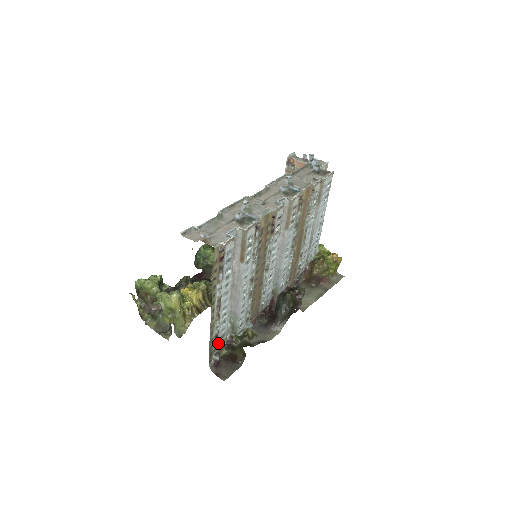
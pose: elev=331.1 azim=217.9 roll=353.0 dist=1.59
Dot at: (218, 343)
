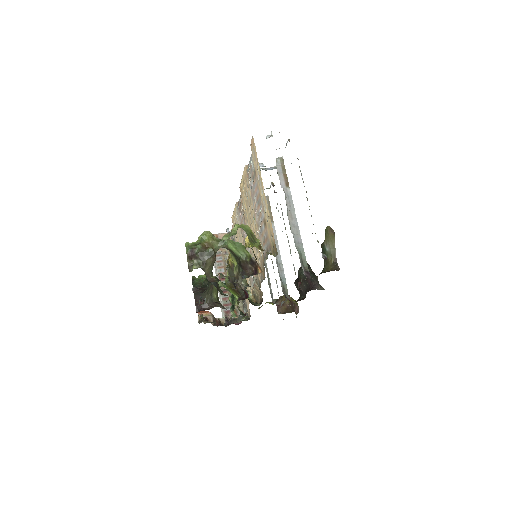
Dot at: occluded
